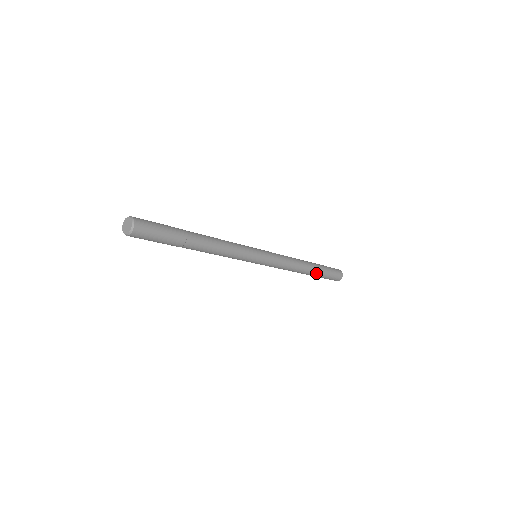
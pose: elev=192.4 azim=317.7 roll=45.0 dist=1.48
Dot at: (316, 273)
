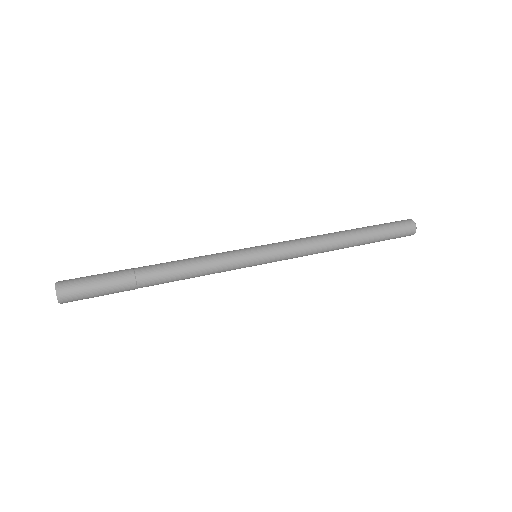
Dot at: (365, 238)
